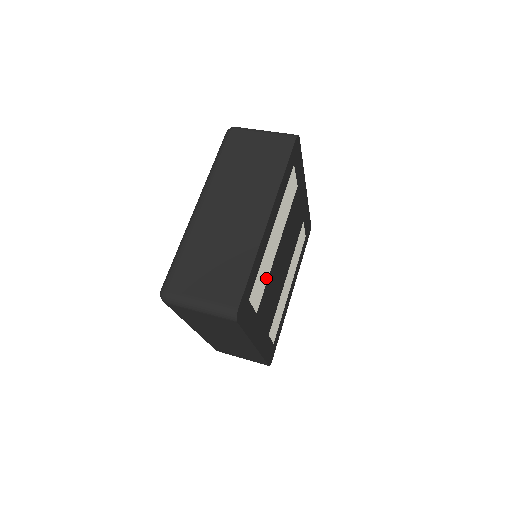
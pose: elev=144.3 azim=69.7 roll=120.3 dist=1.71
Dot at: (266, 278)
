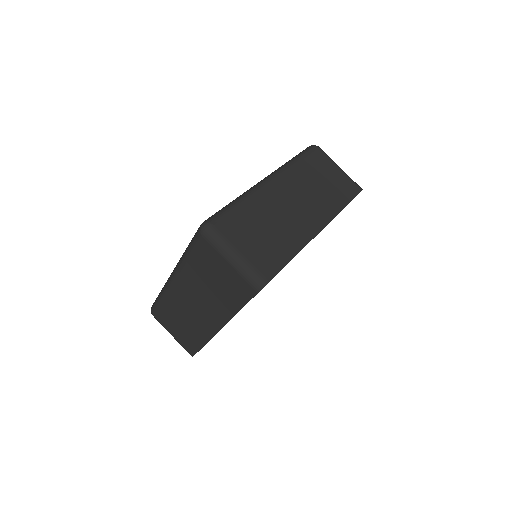
Dot at: occluded
